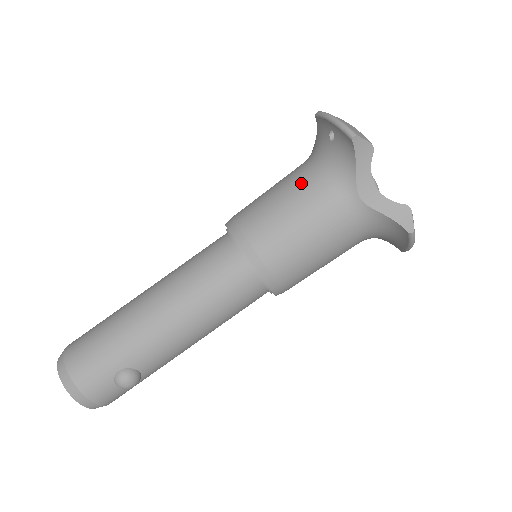
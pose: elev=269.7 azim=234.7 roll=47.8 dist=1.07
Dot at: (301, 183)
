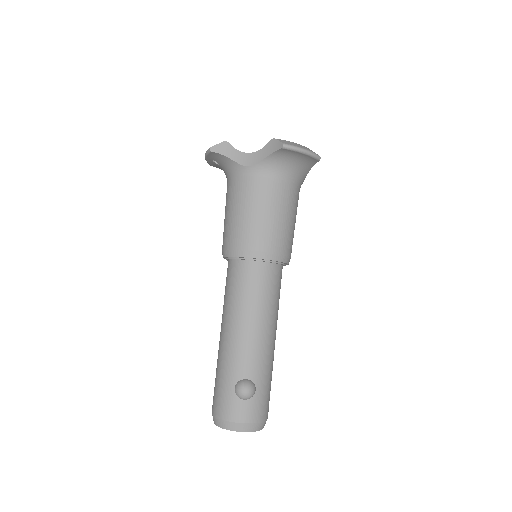
Dot at: (226, 197)
